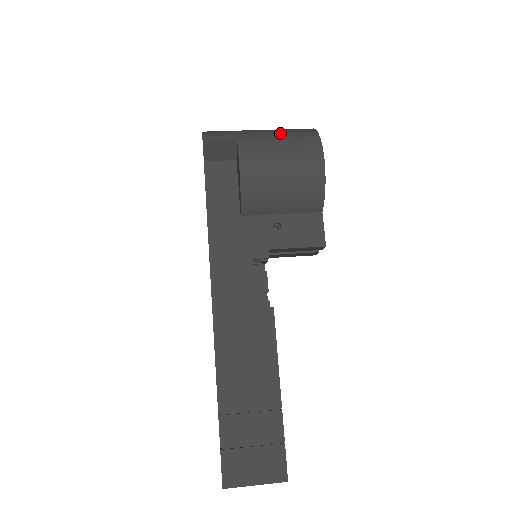
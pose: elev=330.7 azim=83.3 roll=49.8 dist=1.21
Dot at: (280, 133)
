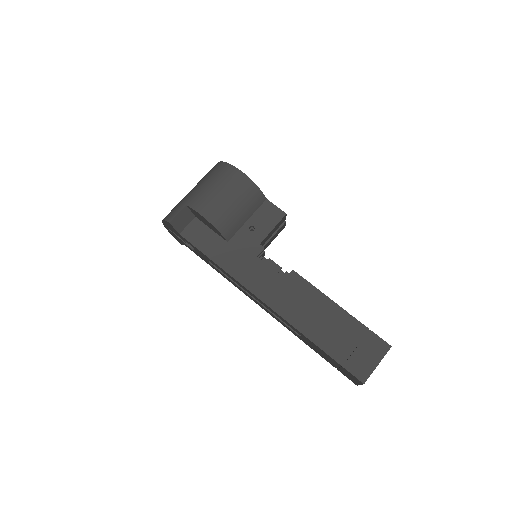
Dot at: (204, 181)
